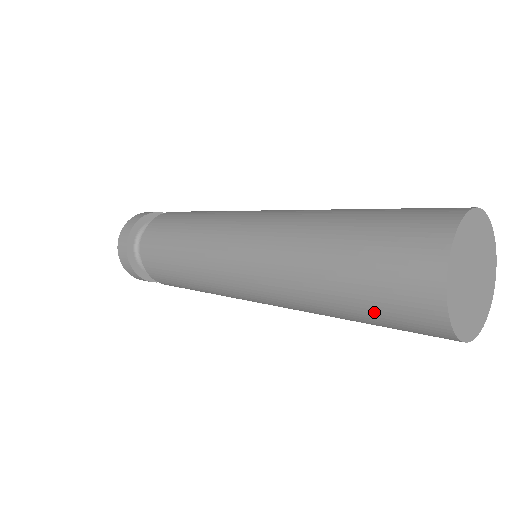
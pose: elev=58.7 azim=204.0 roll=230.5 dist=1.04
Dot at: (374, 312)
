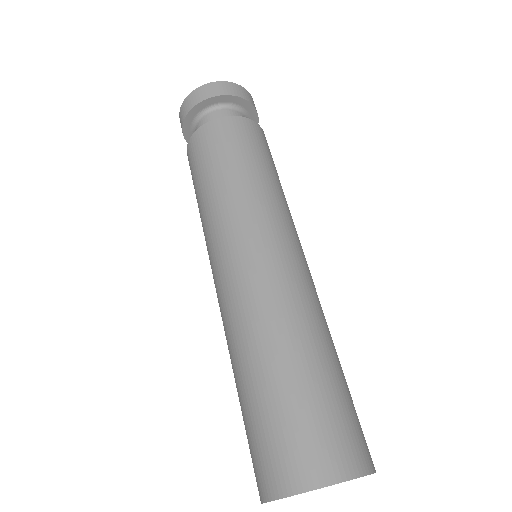
Dot at: occluded
